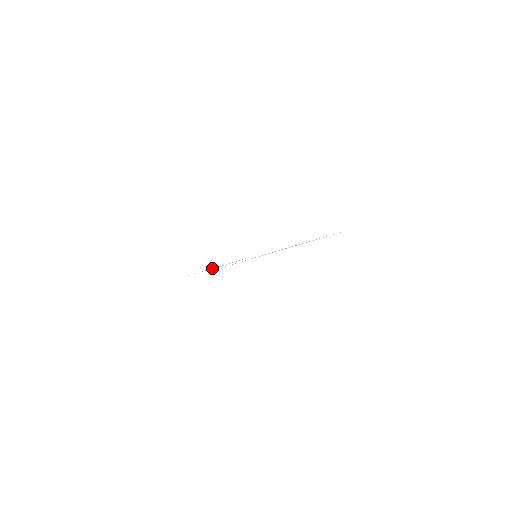
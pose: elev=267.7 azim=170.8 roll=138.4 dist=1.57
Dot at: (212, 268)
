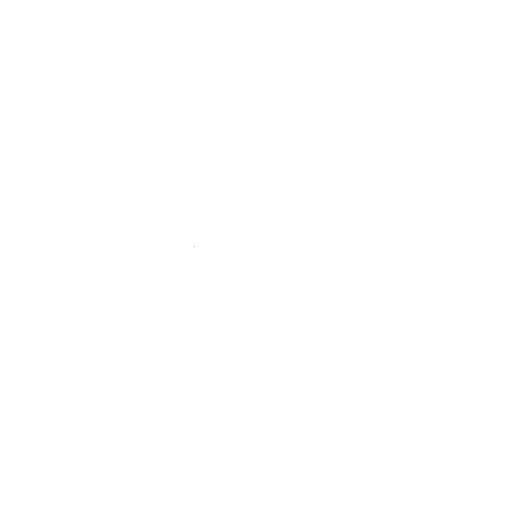
Dot at: occluded
